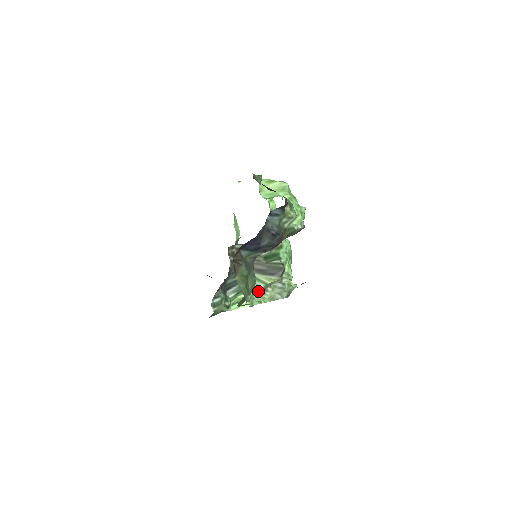
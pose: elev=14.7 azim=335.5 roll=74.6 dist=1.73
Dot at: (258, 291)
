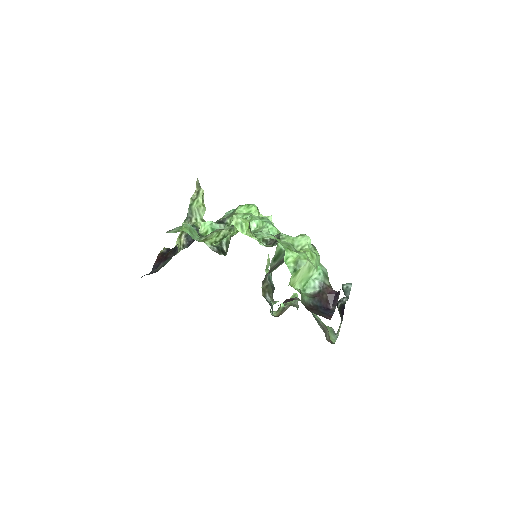
Dot at: occluded
